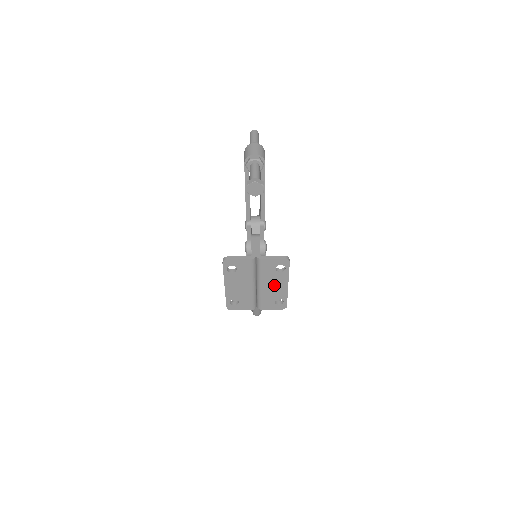
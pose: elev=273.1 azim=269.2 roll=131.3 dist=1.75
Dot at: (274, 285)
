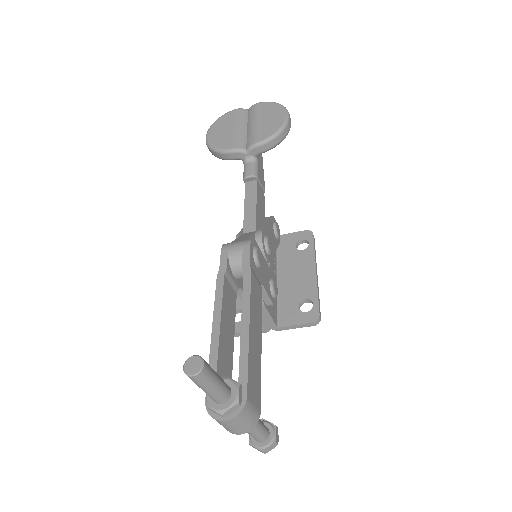
Dot at: (297, 279)
